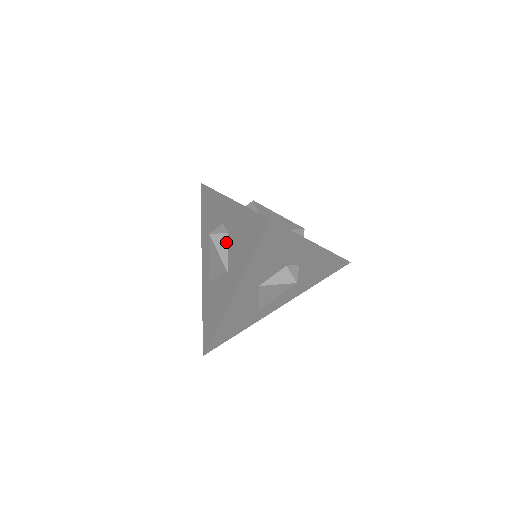
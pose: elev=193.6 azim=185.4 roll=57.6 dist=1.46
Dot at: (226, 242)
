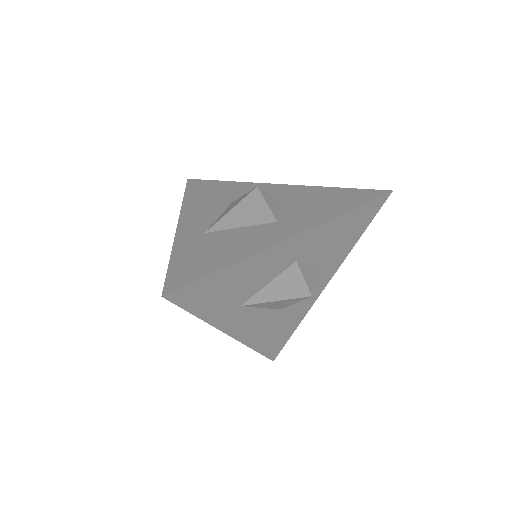
Dot at: (277, 203)
